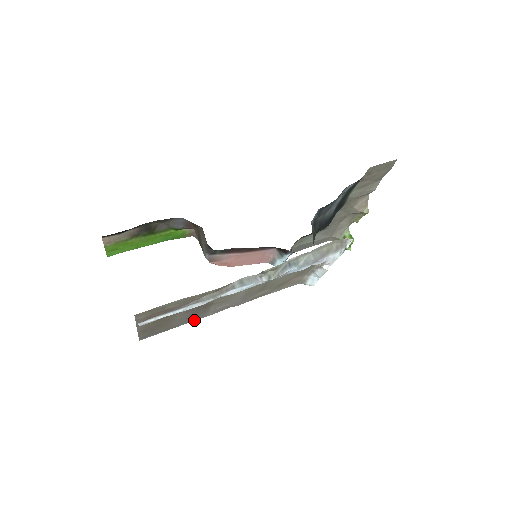
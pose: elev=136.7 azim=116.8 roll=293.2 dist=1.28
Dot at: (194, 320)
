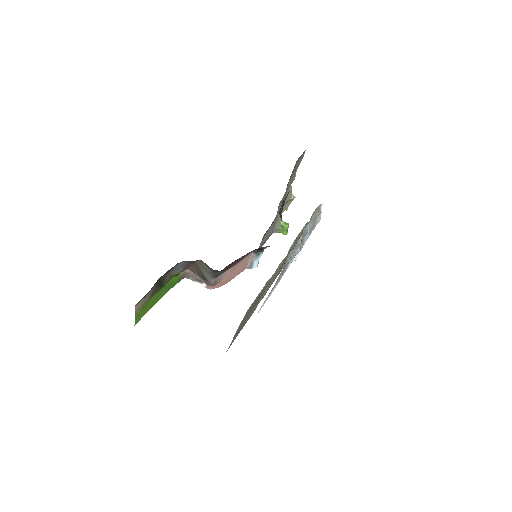
Dot at: occluded
